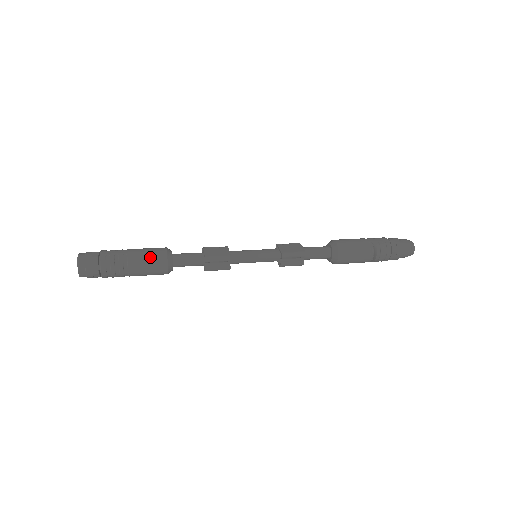
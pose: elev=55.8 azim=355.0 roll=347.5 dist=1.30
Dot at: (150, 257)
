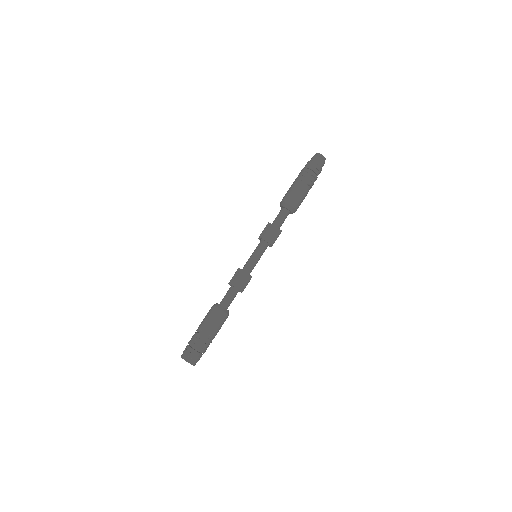
Dot at: (219, 323)
